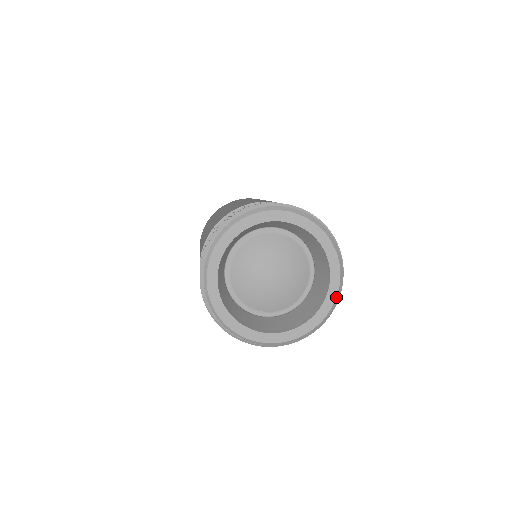
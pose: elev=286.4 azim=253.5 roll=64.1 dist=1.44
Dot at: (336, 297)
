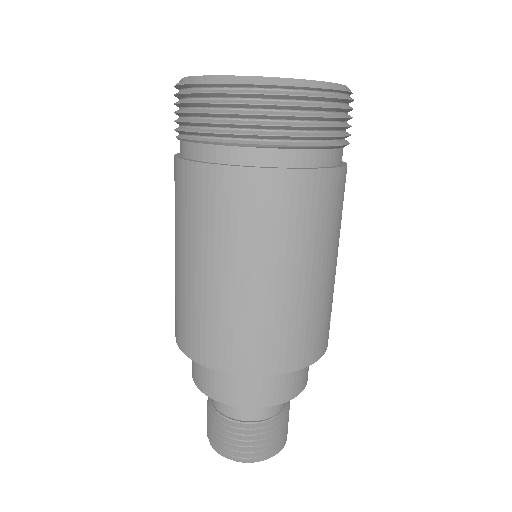
Dot at: (328, 82)
